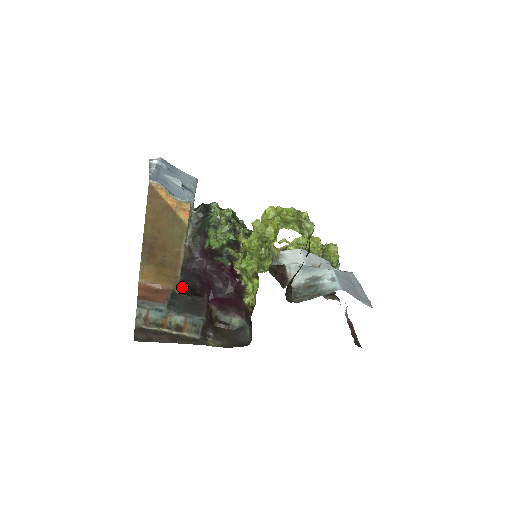
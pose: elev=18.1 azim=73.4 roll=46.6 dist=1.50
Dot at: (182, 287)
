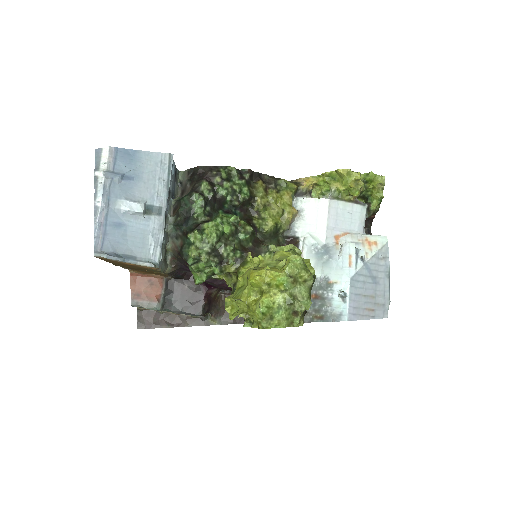
Dot at: (176, 275)
